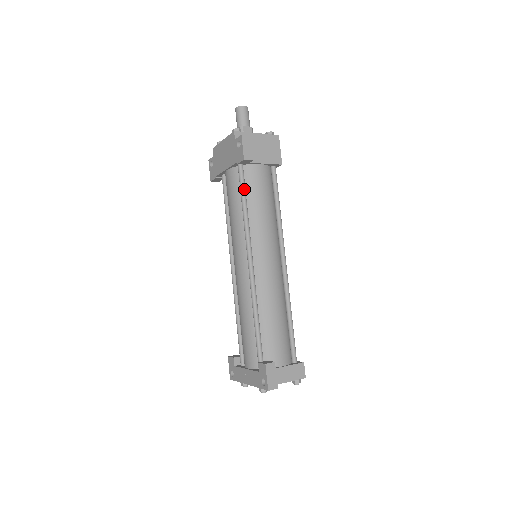
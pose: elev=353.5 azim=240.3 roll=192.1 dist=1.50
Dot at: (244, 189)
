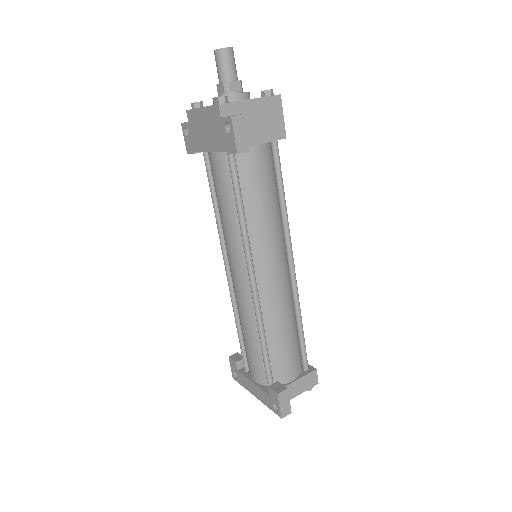
Dot at: (238, 185)
